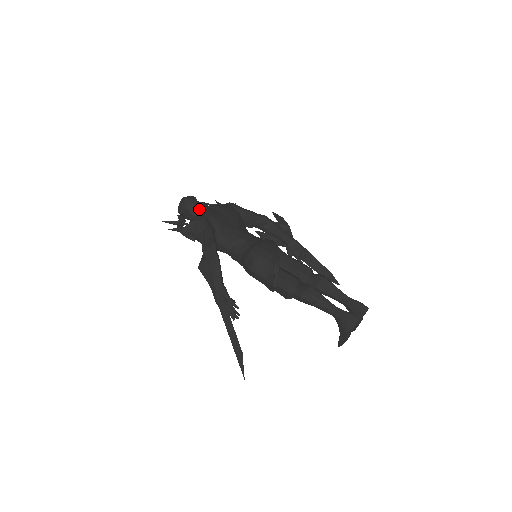
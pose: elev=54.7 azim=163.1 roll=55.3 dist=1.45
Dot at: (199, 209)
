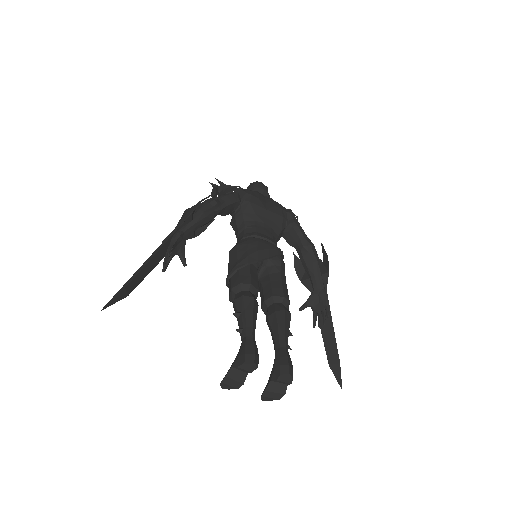
Dot at: occluded
